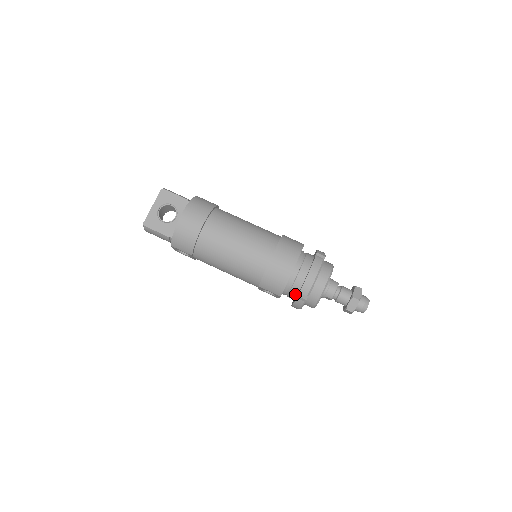
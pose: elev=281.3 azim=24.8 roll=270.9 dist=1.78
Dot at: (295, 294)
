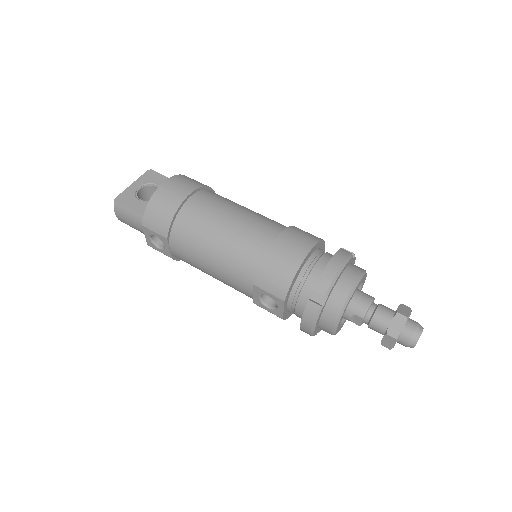
Dot at: (307, 300)
